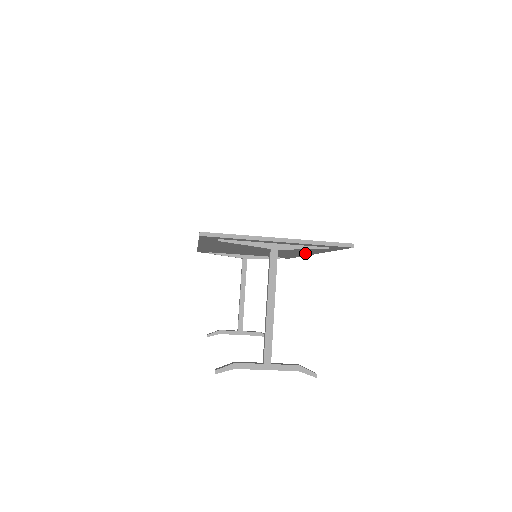
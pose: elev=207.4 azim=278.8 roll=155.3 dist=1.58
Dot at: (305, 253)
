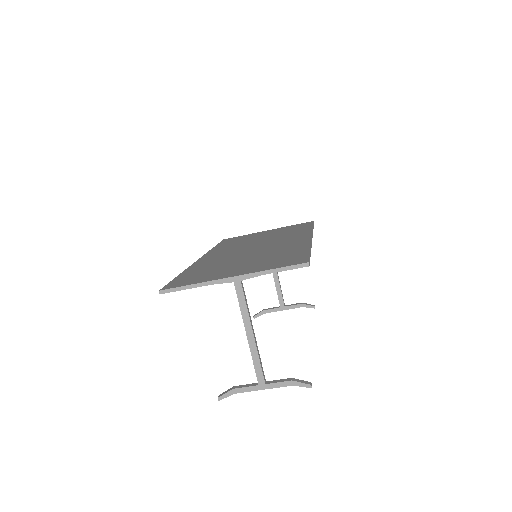
Dot at: occluded
